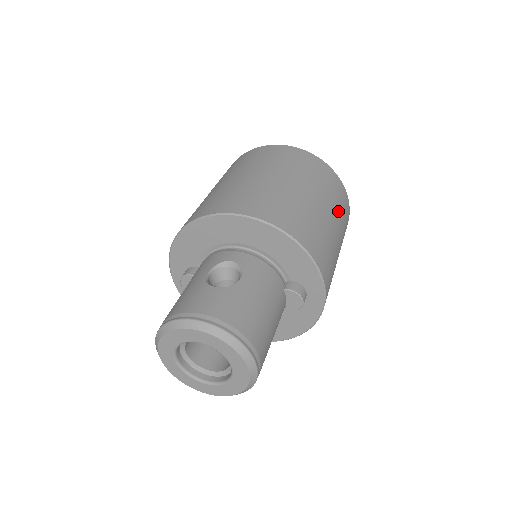
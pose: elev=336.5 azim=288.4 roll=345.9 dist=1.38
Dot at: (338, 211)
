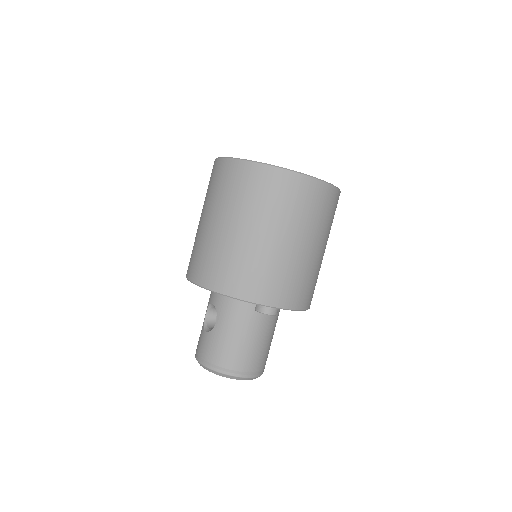
Dot at: (281, 215)
